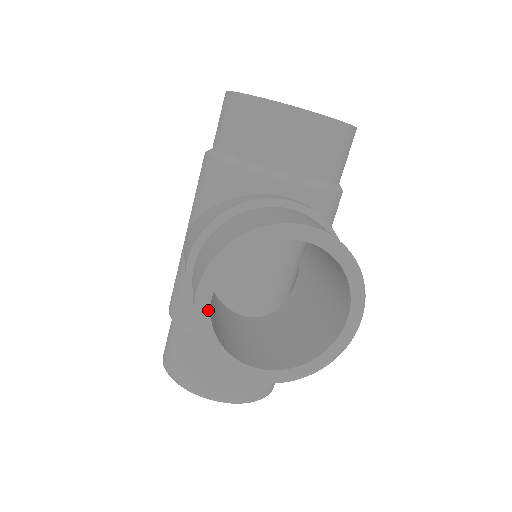
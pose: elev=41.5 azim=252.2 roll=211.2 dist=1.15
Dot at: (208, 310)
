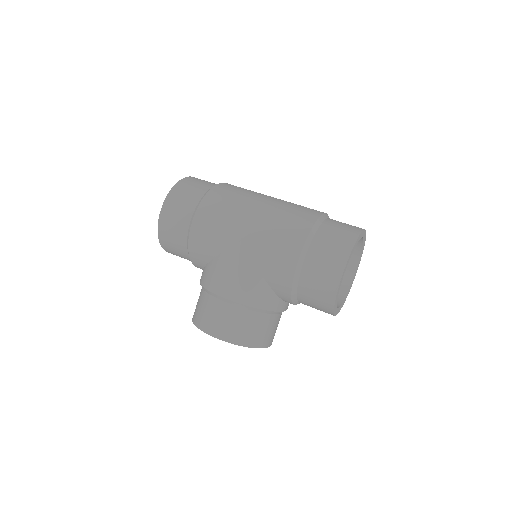
Dot at: occluded
